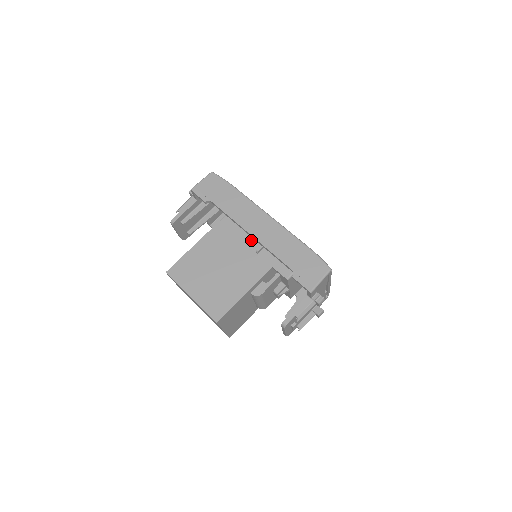
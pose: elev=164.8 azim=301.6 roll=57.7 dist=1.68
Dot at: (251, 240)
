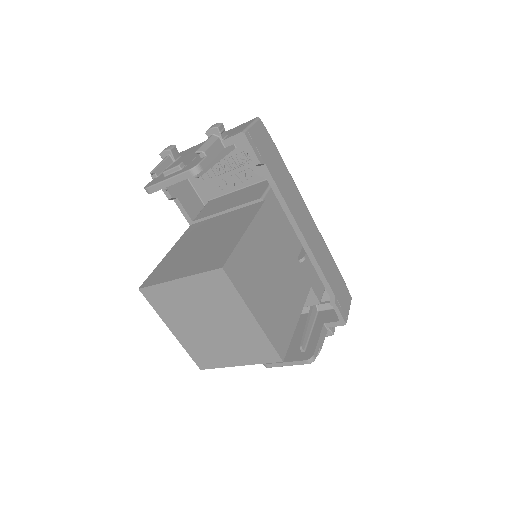
Dot at: (291, 241)
